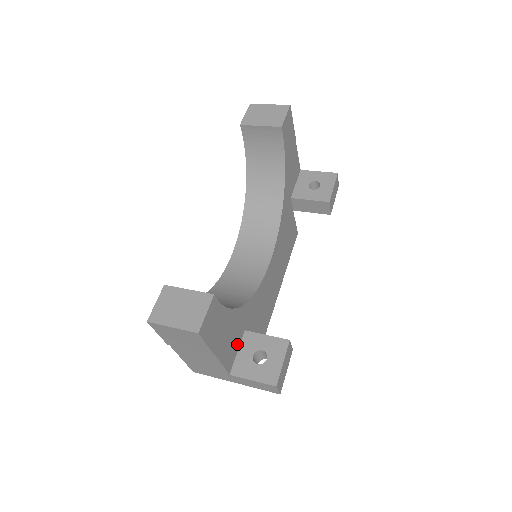
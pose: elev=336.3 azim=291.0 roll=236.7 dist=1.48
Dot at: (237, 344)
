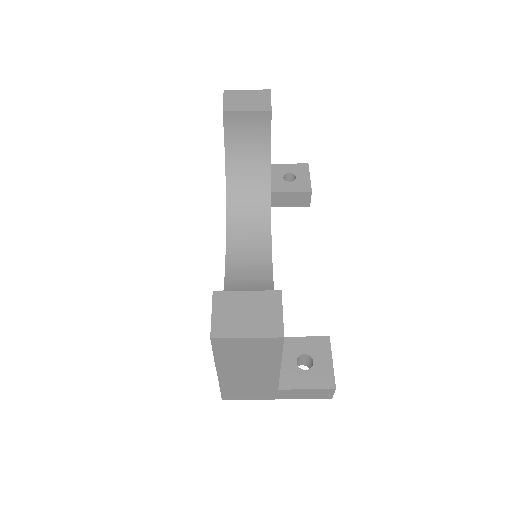
Dot at: occluded
